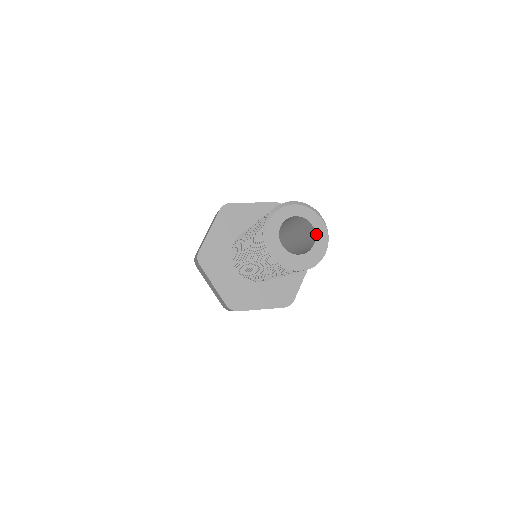
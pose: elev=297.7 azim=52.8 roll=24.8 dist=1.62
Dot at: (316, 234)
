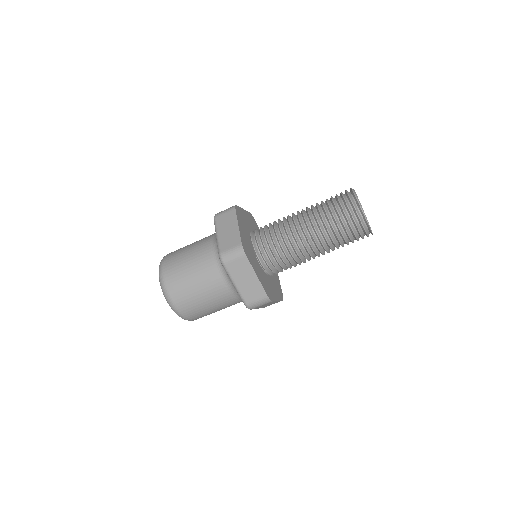
Dot at: occluded
